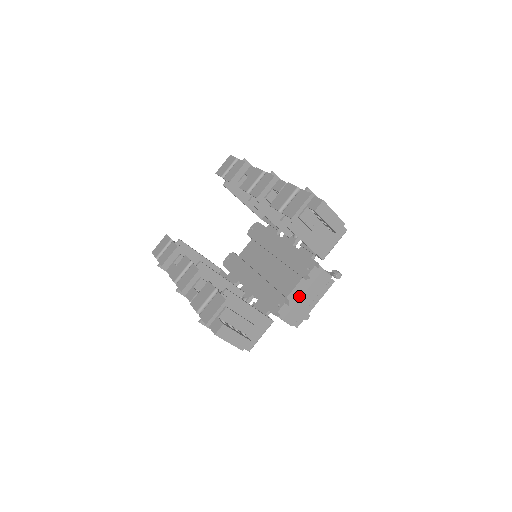
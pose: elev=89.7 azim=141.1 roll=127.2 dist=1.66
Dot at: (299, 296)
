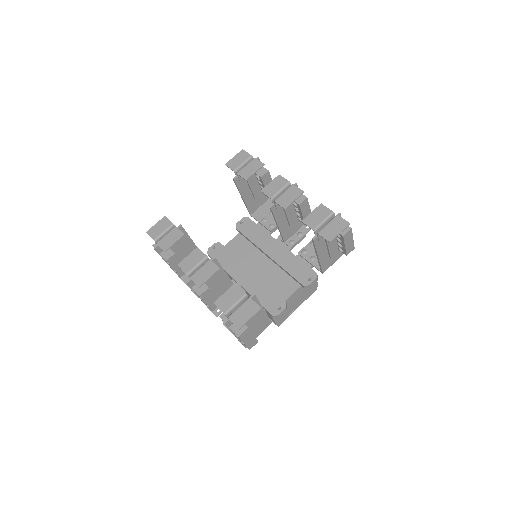
Dot at: (292, 301)
